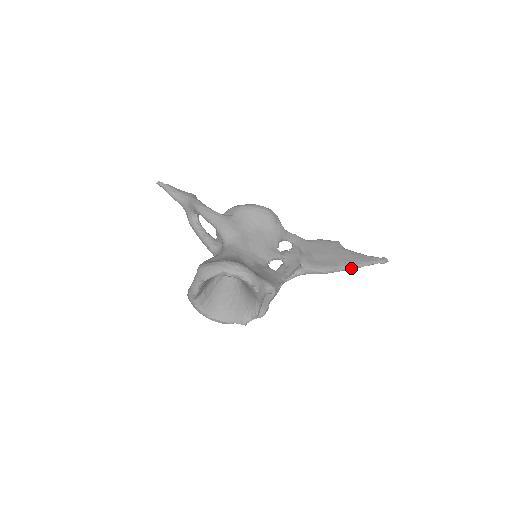
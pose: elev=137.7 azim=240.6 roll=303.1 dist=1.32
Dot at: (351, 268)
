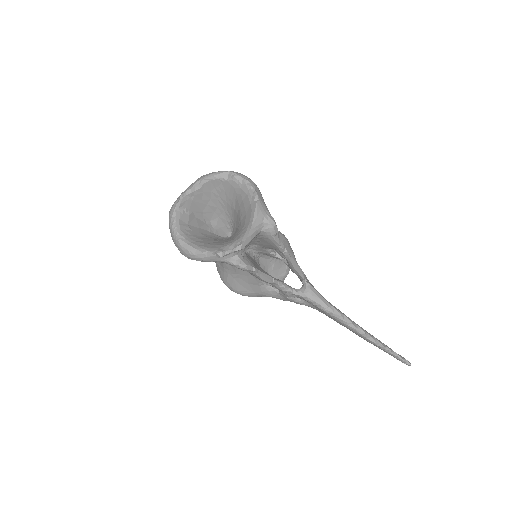
Dot at: (363, 330)
